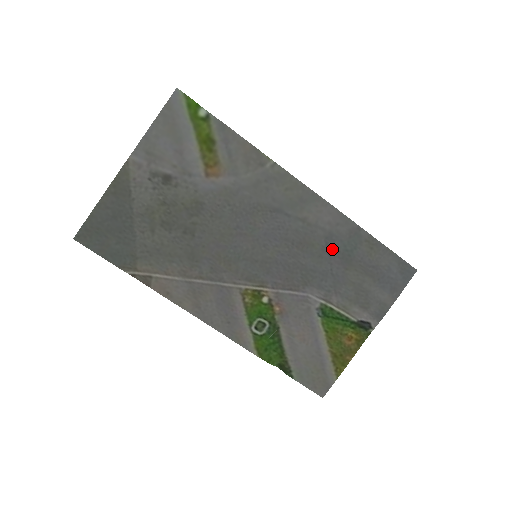
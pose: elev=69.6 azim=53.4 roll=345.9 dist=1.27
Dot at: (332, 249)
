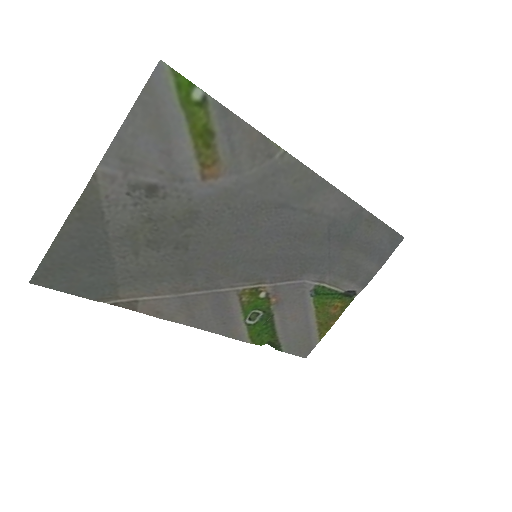
Dot at: (333, 234)
